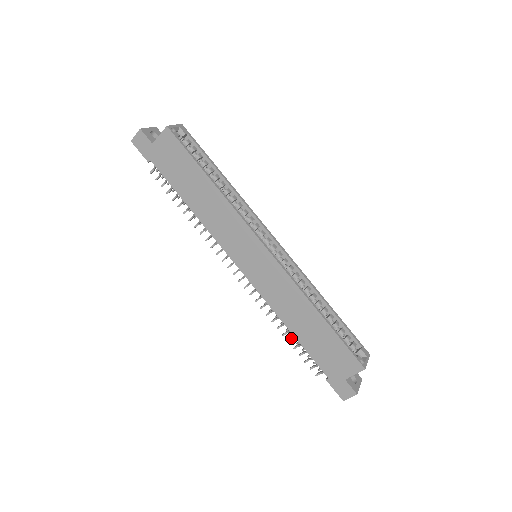
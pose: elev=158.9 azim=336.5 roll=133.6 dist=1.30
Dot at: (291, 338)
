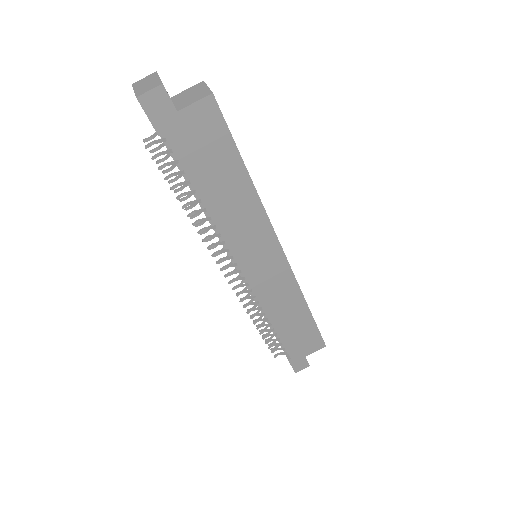
Dot at: (263, 330)
